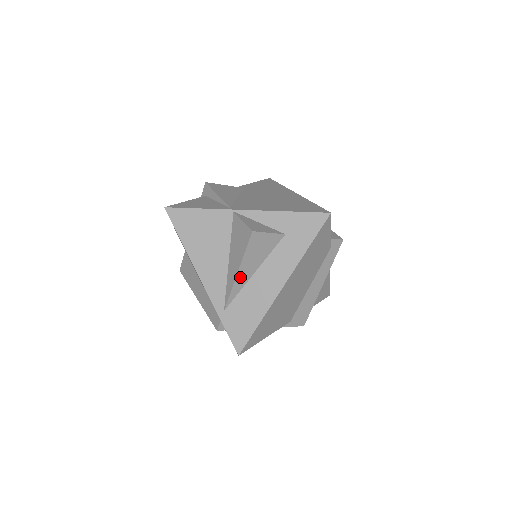
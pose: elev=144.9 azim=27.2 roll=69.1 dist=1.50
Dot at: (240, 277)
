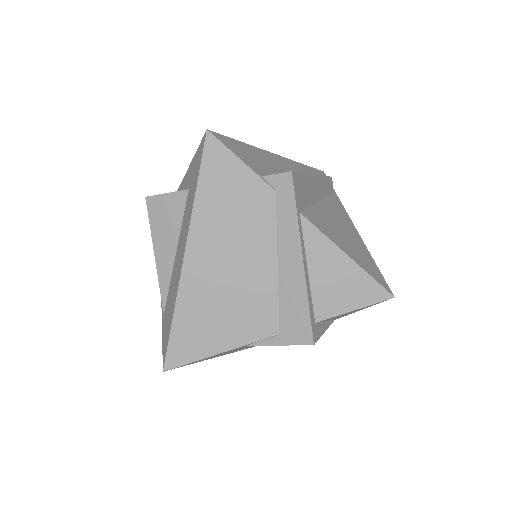
Dot at: (161, 262)
